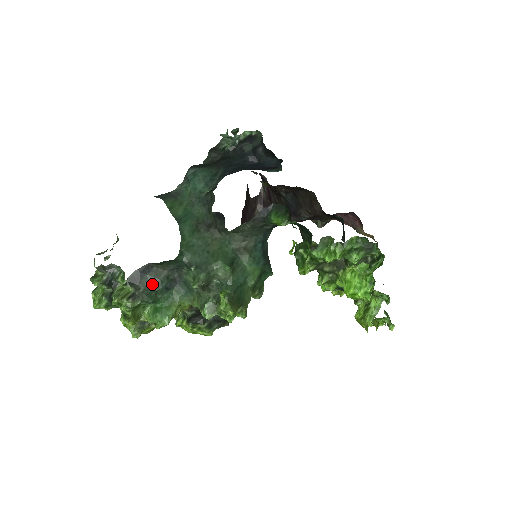
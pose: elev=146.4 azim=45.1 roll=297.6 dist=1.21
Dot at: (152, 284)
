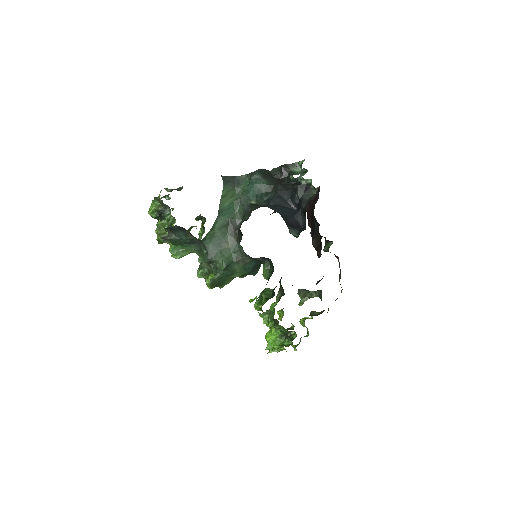
Dot at: (181, 237)
